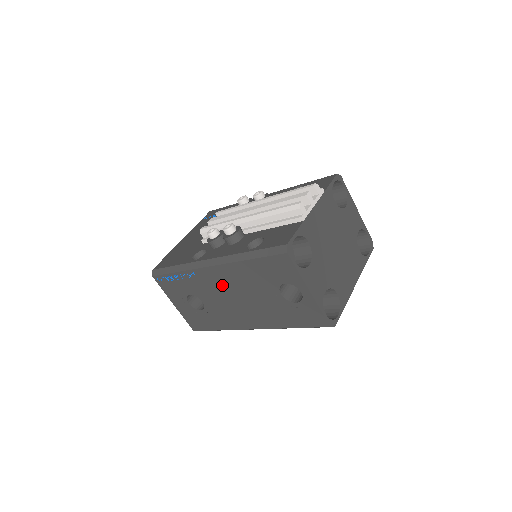
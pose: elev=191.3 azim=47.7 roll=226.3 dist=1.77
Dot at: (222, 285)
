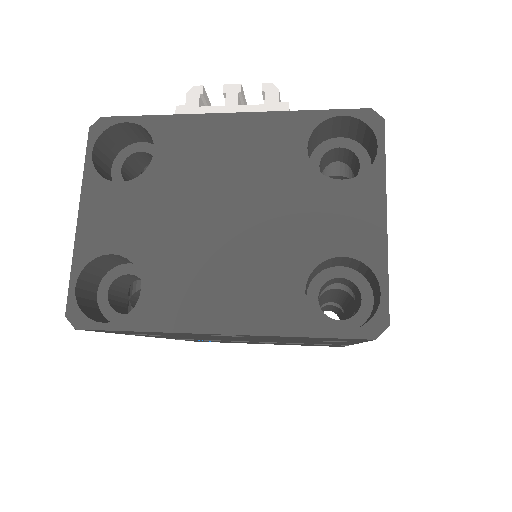
Dot at: occluded
